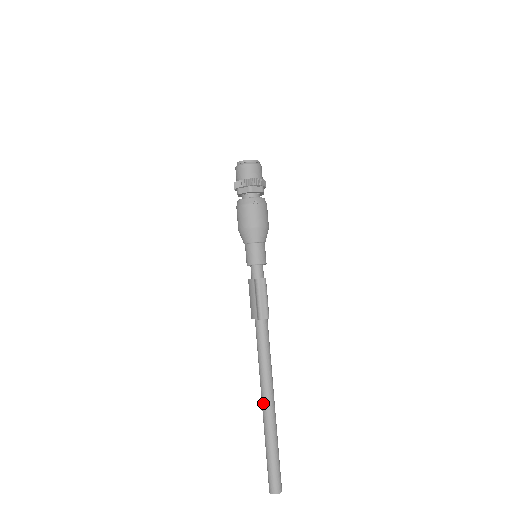
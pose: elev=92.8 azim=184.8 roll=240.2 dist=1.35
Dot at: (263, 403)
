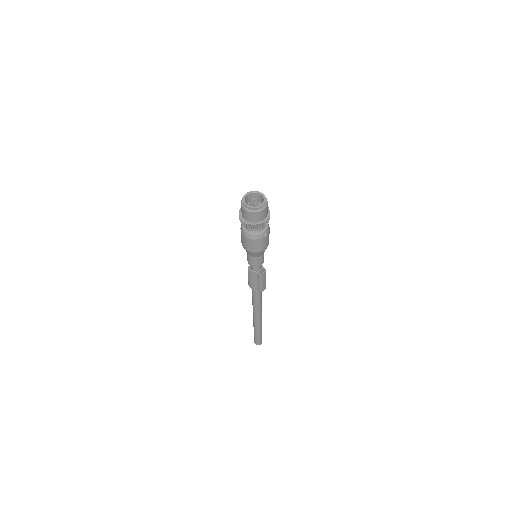
Dot at: (256, 319)
